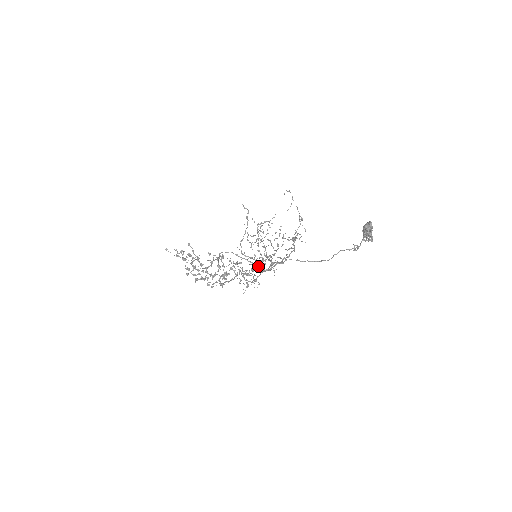
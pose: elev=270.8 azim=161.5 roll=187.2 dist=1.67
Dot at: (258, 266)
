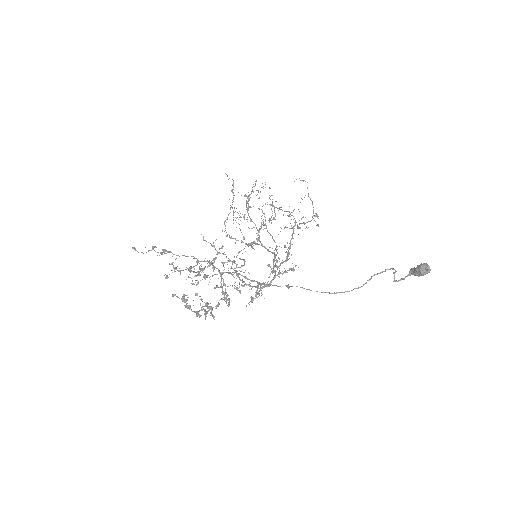
Dot at: occluded
